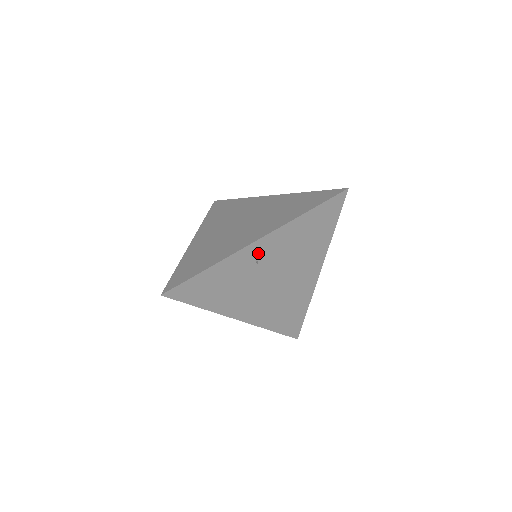
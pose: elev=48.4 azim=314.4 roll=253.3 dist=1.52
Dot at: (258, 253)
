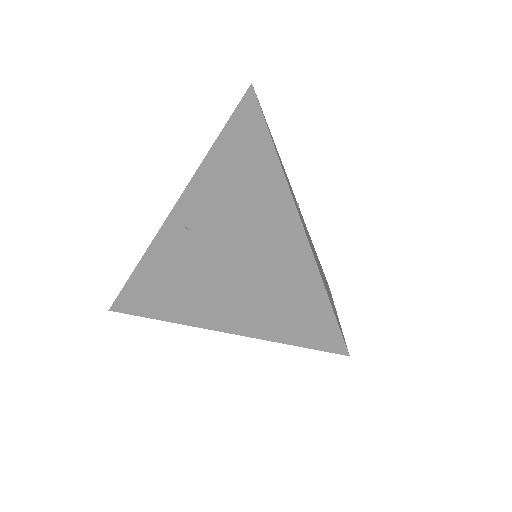
Dot at: (185, 217)
